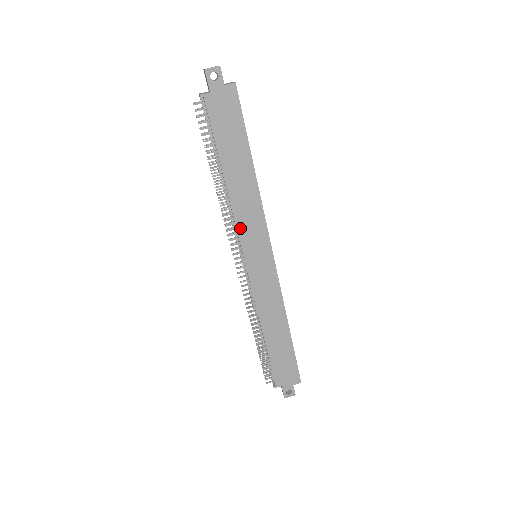
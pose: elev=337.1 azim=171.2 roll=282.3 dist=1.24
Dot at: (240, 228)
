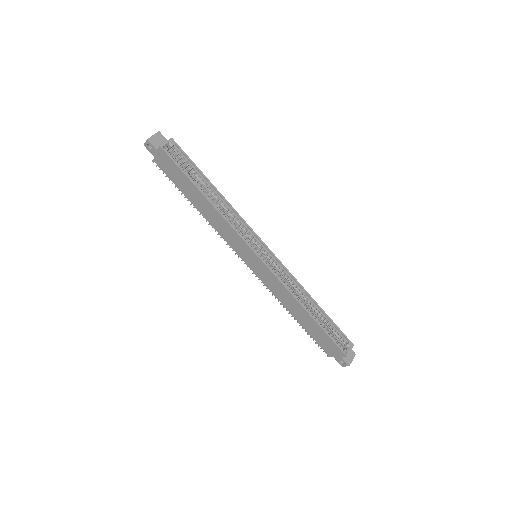
Dot at: (227, 240)
